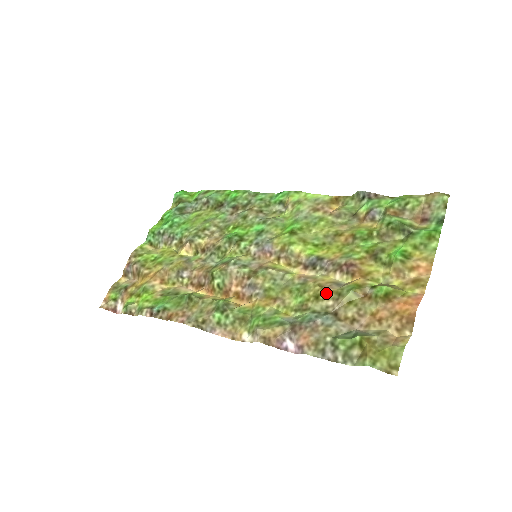
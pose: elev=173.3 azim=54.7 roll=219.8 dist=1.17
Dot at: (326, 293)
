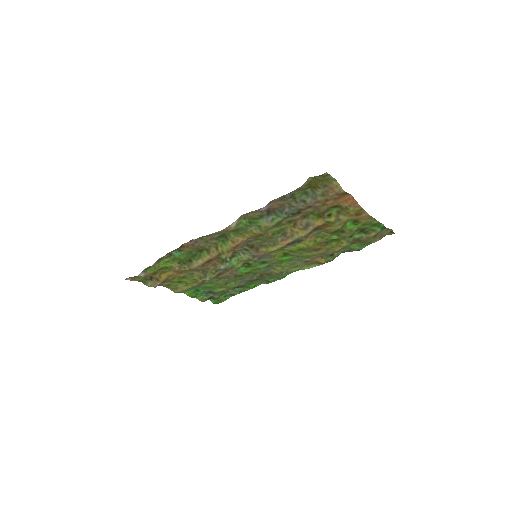
Dot at: (297, 220)
